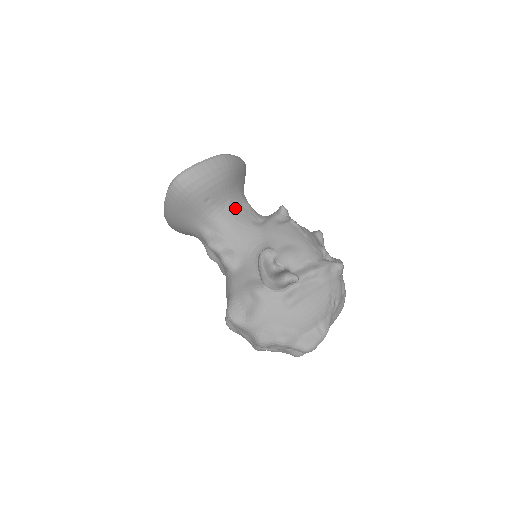
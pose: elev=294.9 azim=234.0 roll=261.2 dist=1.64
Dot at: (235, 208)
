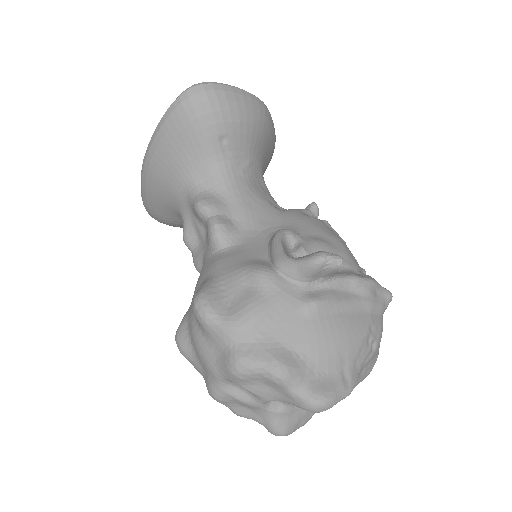
Dot at: (252, 176)
